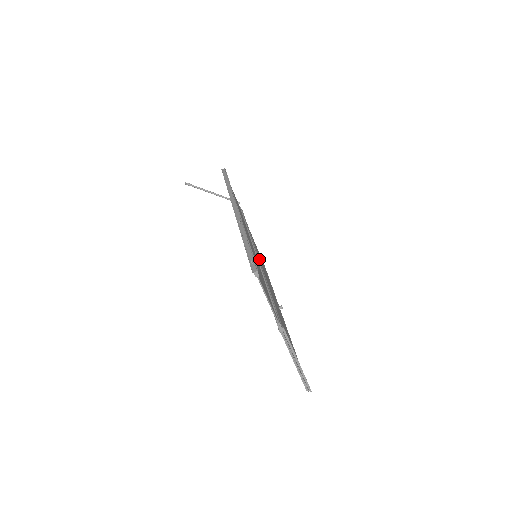
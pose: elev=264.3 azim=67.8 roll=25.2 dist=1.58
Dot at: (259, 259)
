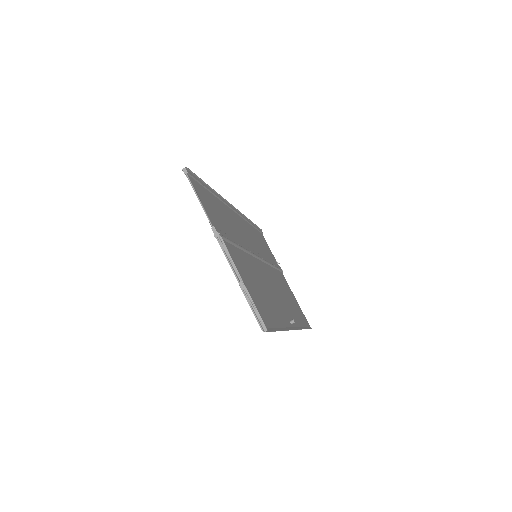
Dot at: (257, 256)
